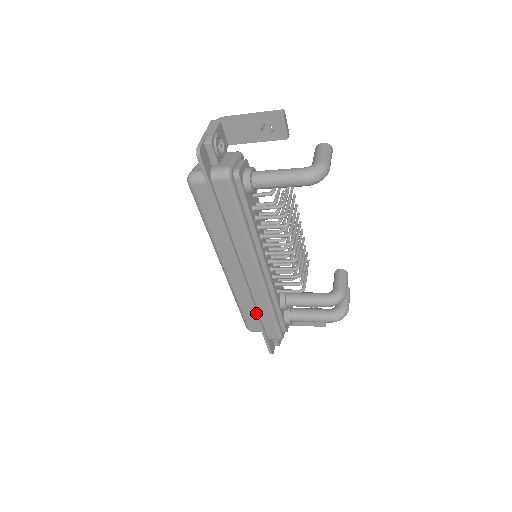
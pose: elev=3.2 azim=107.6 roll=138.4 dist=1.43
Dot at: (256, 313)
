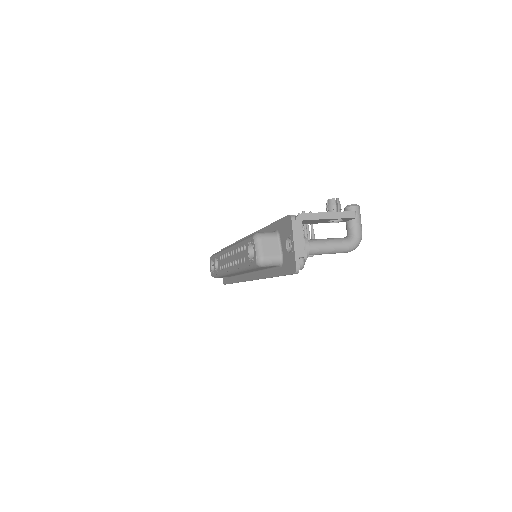
Dot at: occluded
